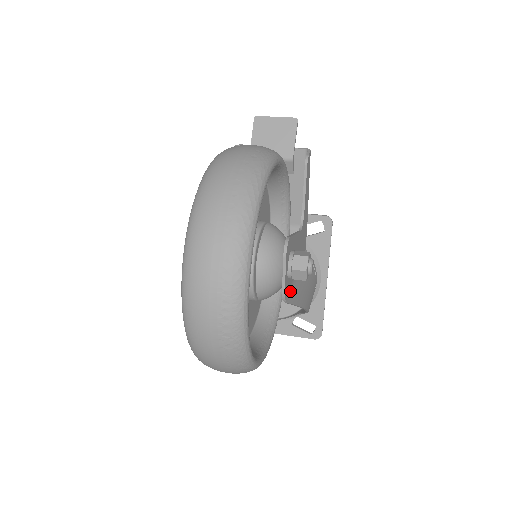
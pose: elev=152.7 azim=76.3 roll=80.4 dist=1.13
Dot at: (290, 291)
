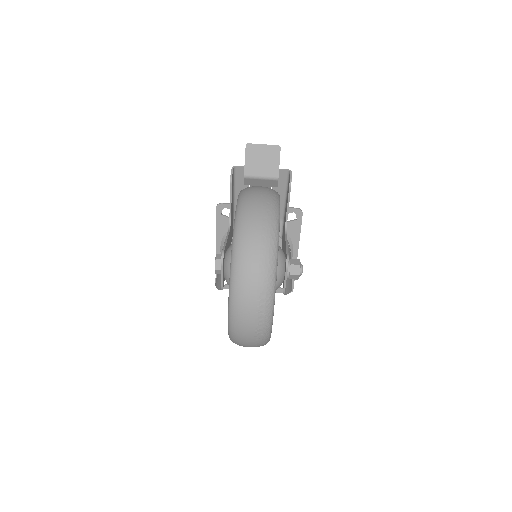
Dot at: occluded
